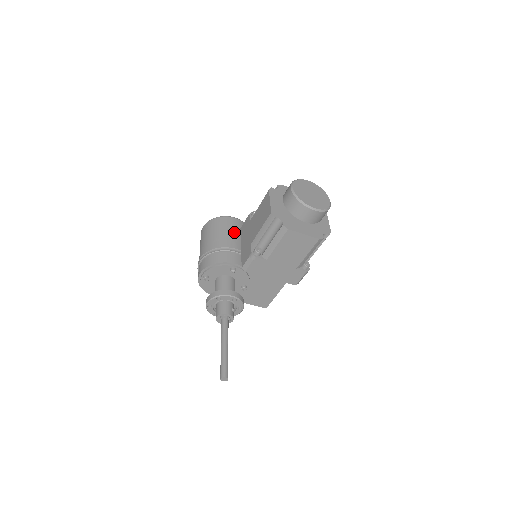
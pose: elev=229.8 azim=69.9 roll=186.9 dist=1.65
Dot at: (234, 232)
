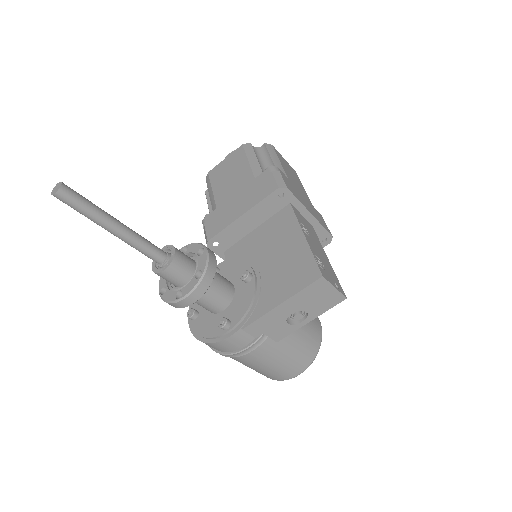
Dot at: occluded
